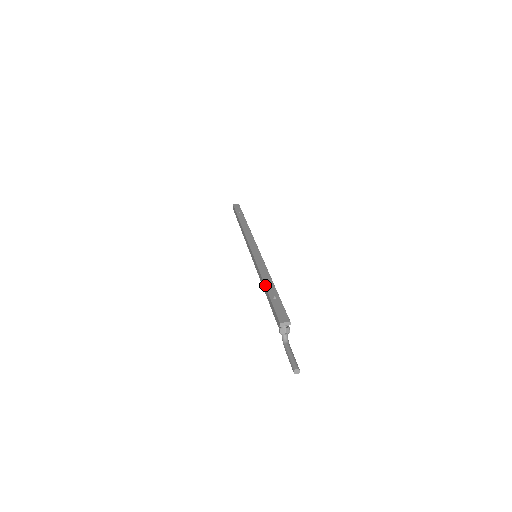
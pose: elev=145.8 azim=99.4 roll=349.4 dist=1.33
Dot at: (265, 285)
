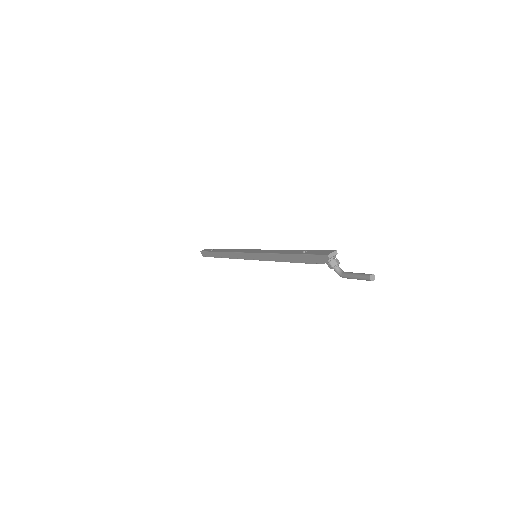
Dot at: (287, 253)
